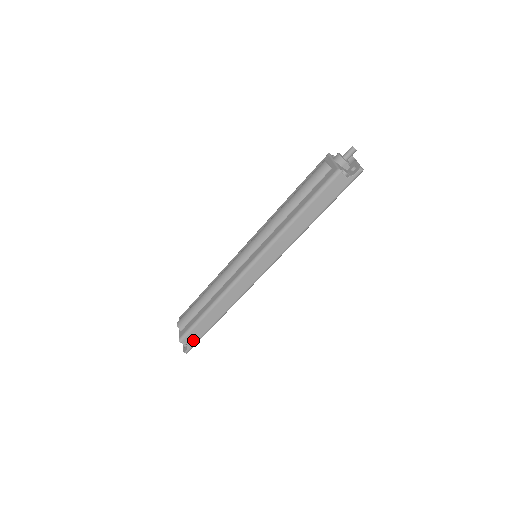
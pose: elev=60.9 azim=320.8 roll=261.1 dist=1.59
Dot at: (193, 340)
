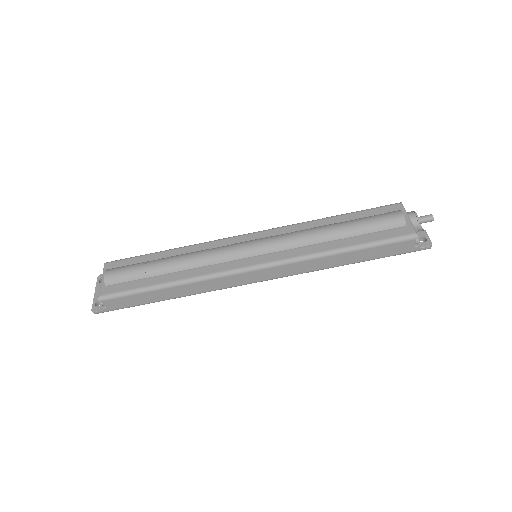
Dot at: (117, 305)
